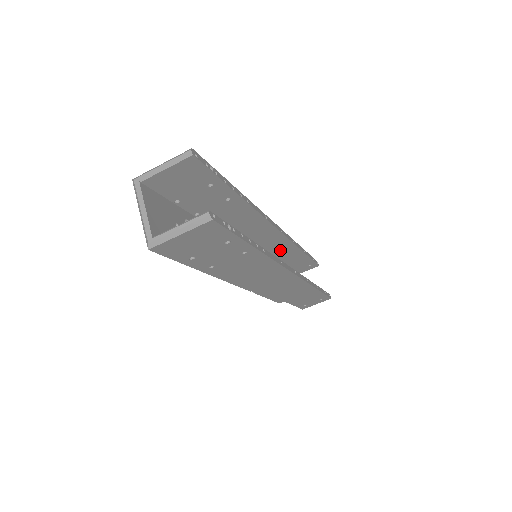
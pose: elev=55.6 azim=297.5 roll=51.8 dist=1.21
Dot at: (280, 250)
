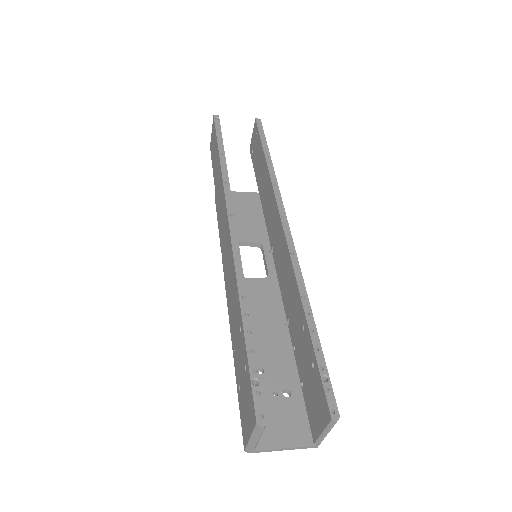
Dot at: occluded
